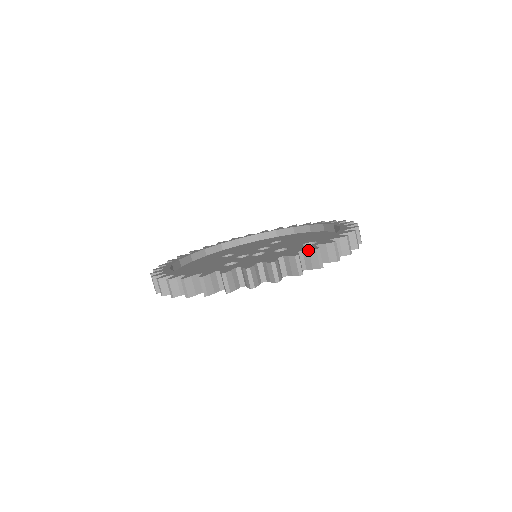
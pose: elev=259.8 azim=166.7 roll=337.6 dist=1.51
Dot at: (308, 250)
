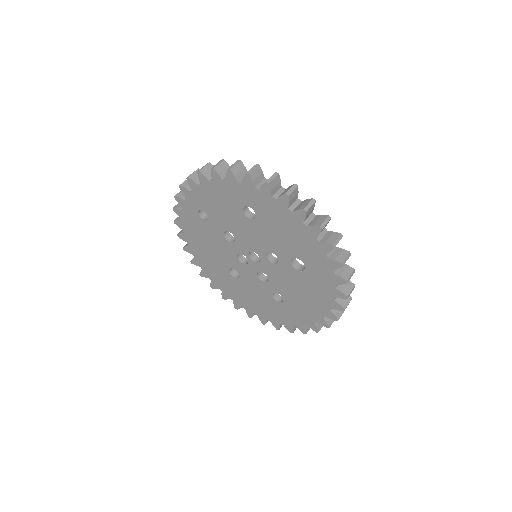
Dot at: (289, 186)
